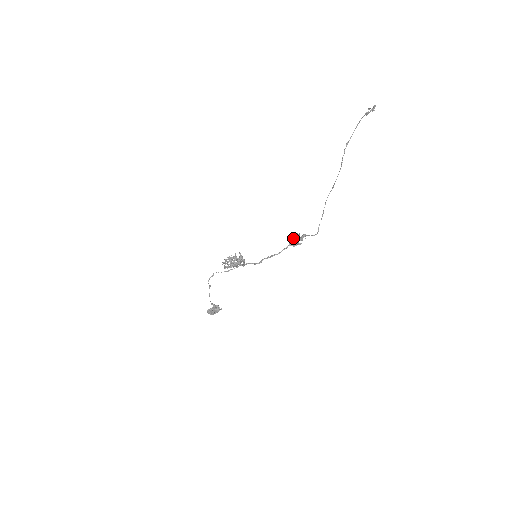
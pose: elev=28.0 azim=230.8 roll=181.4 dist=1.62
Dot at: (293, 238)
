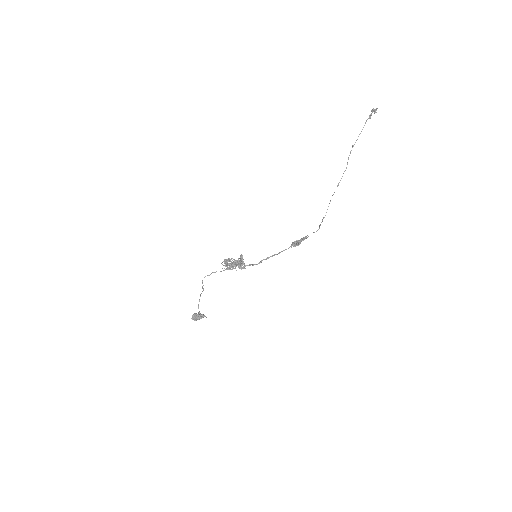
Dot at: occluded
